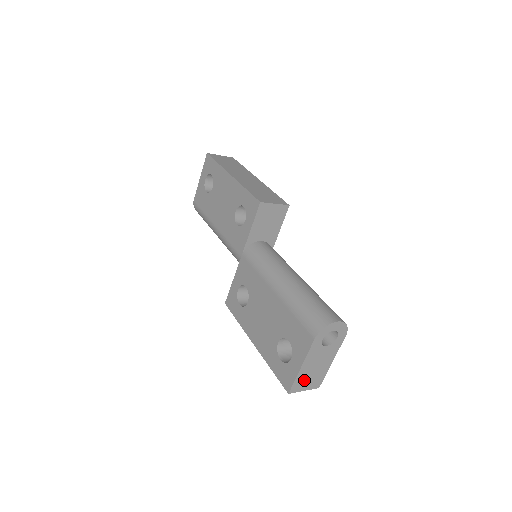
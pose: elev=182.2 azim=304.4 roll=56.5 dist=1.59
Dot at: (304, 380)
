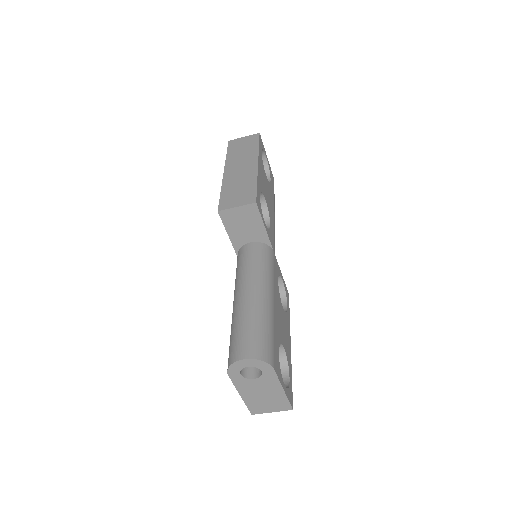
Dot at: (260, 404)
